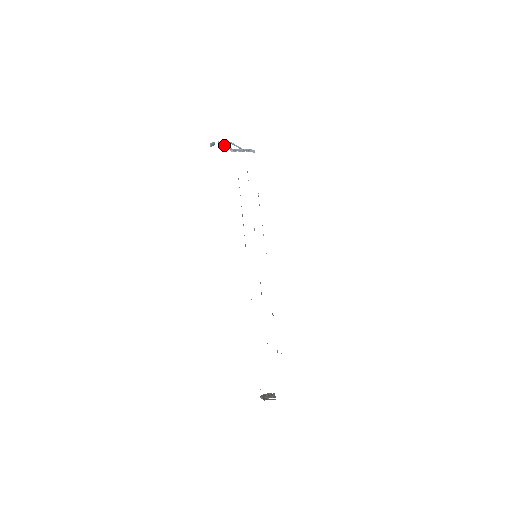
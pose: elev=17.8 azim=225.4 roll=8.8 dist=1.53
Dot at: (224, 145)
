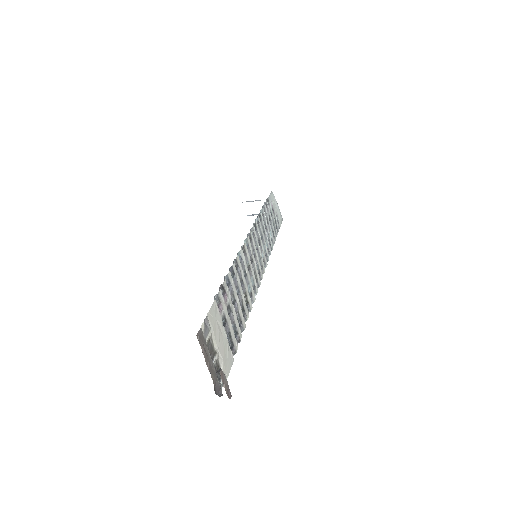
Dot at: occluded
